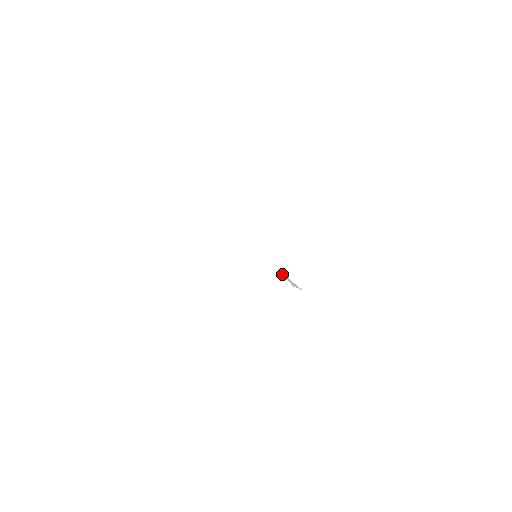
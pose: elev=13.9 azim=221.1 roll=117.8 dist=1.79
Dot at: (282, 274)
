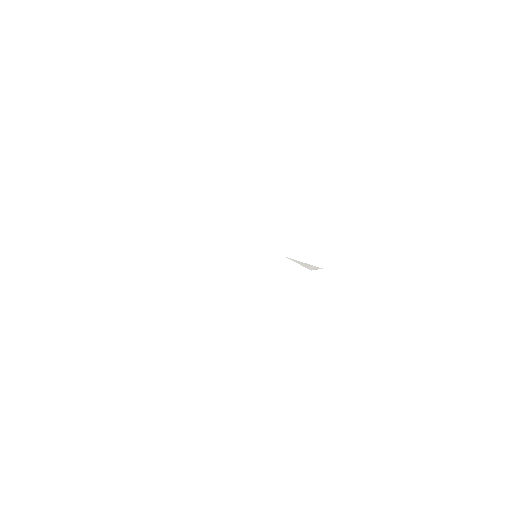
Dot at: (294, 261)
